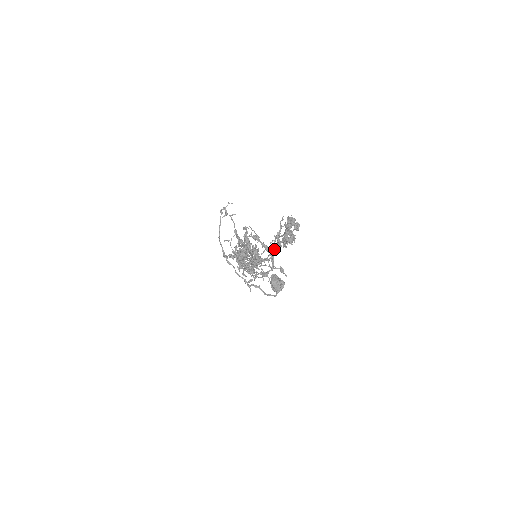
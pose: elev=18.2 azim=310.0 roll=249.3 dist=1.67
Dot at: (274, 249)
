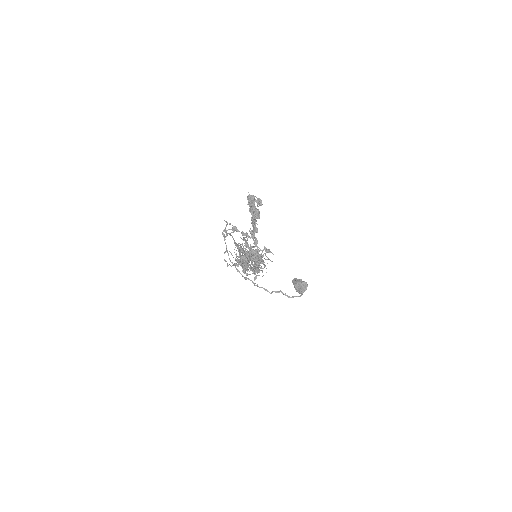
Dot at: (254, 234)
